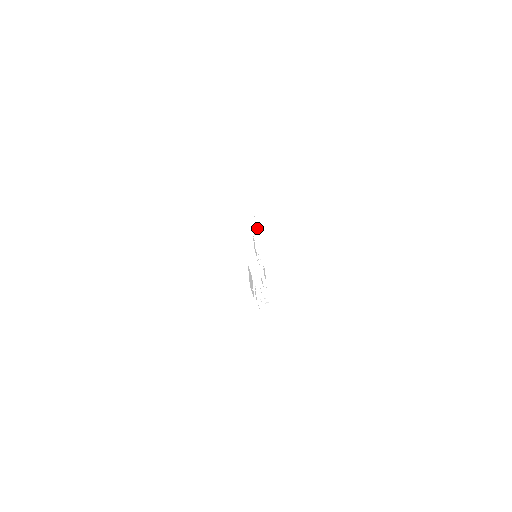
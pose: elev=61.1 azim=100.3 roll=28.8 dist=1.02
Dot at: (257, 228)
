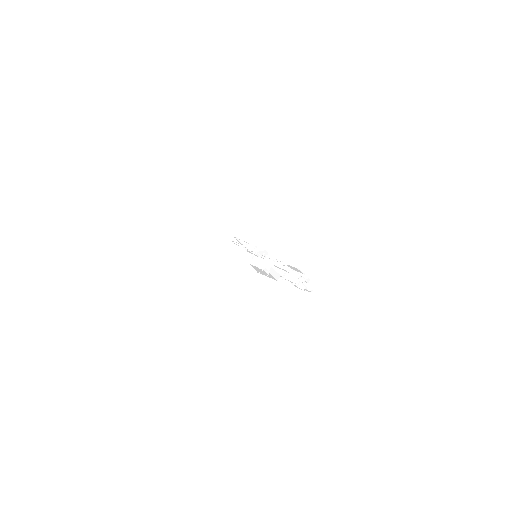
Dot at: occluded
